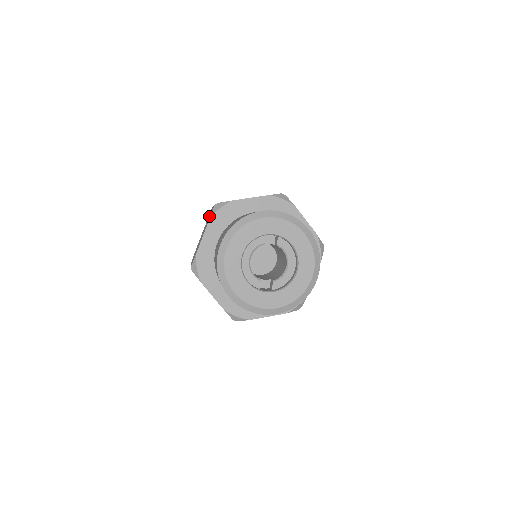
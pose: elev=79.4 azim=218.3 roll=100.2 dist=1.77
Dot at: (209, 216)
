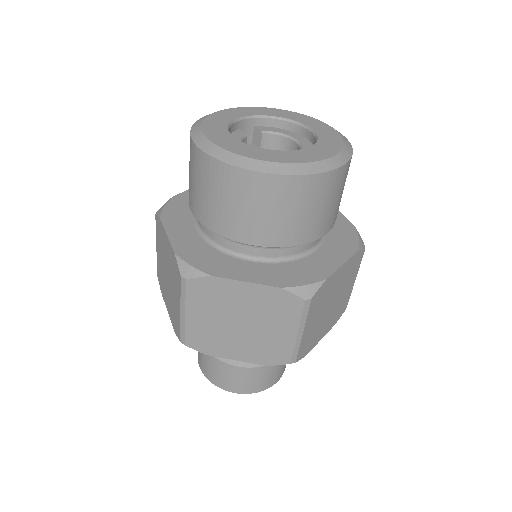
Dot at: (159, 252)
